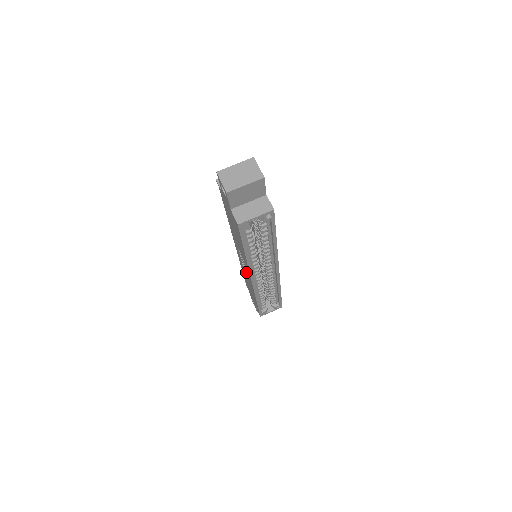
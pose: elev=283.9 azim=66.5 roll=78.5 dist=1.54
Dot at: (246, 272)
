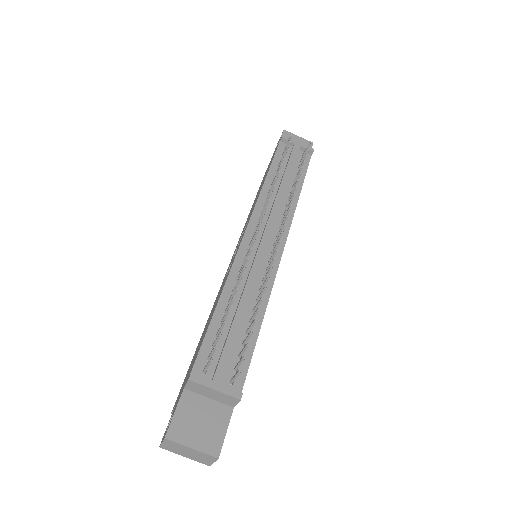
Dot at: (239, 241)
